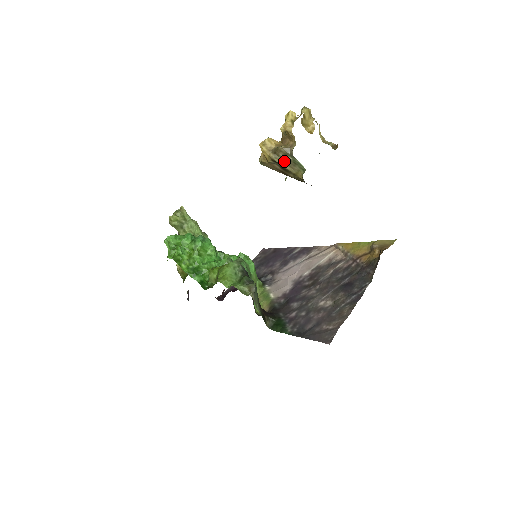
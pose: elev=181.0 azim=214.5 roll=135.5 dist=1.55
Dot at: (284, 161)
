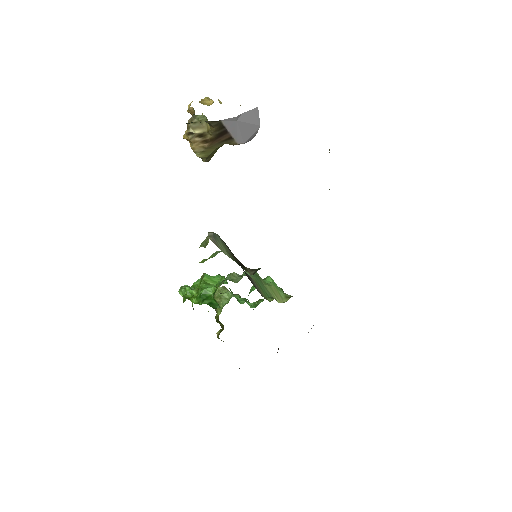
Dot at: (195, 128)
